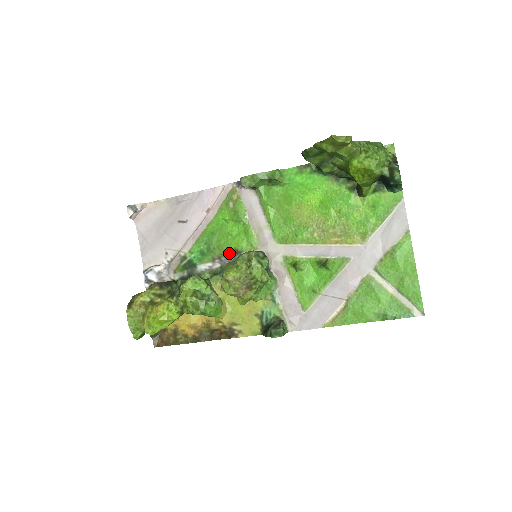
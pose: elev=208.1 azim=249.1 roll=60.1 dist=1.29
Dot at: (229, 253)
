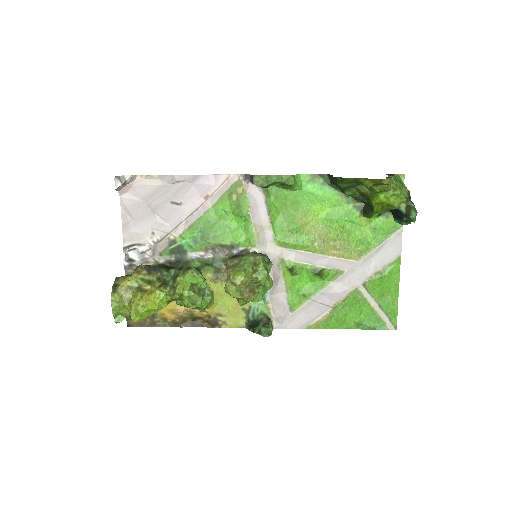
Dot at: (225, 246)
